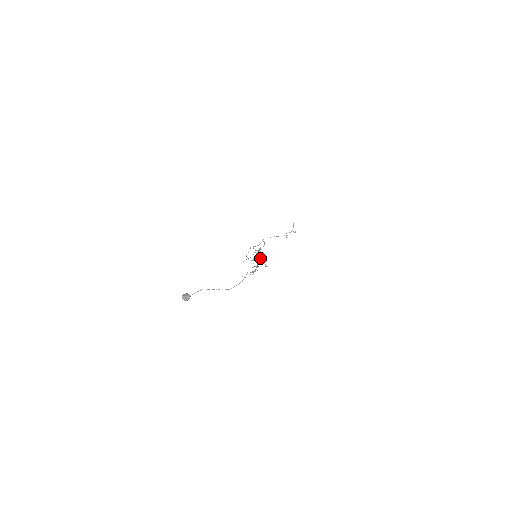
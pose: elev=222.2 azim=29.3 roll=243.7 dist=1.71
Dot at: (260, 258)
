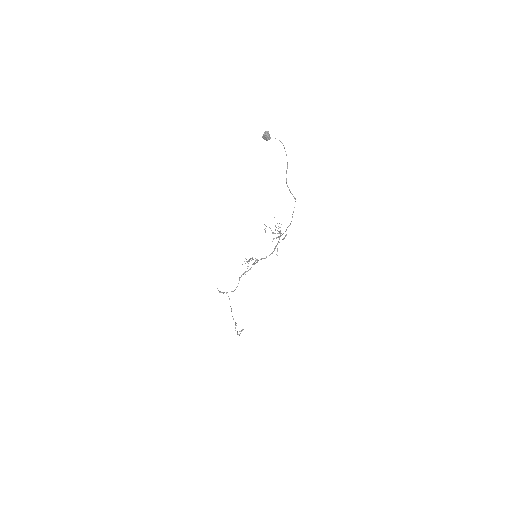
Dot at: (254, 263)
